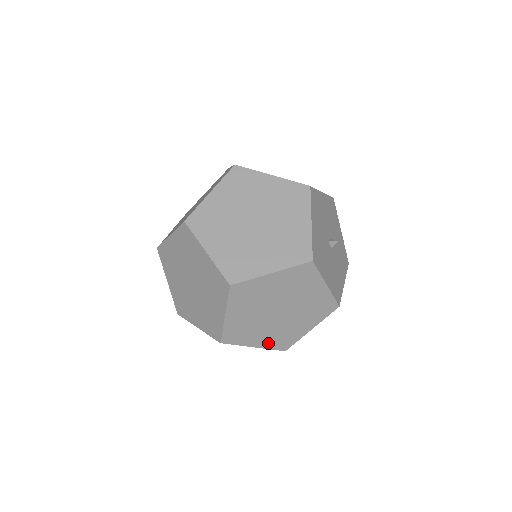
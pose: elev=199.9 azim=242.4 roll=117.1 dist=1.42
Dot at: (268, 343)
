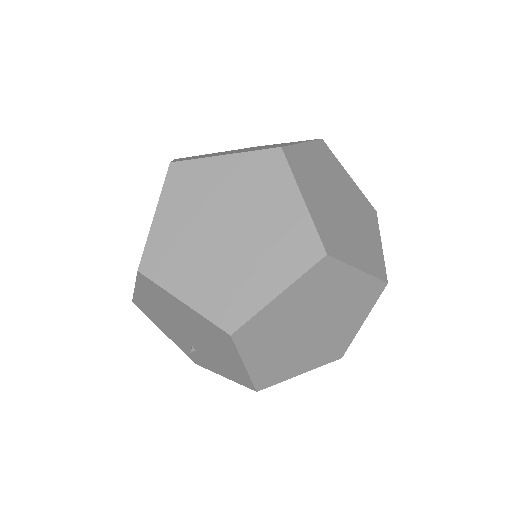
Dot at: (259, 368)
